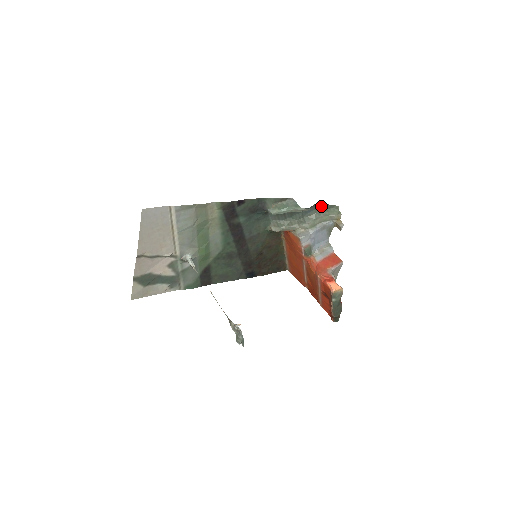
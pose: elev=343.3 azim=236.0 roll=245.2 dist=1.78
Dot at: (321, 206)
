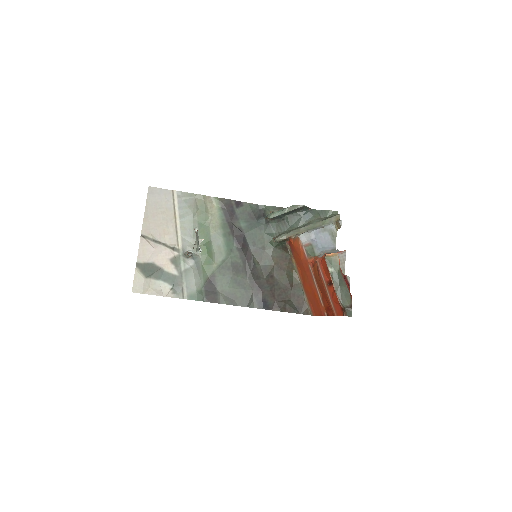
Dot at: (320, 214)
